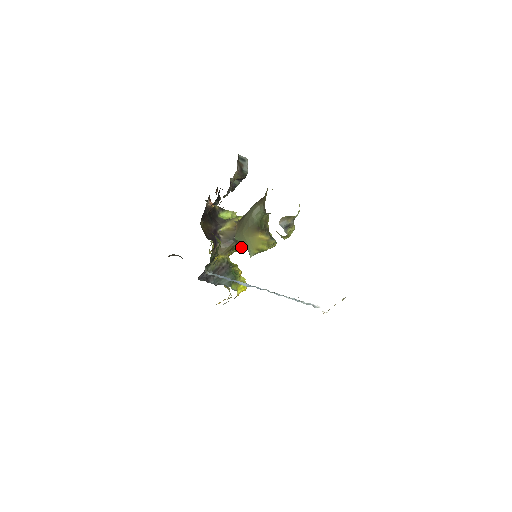
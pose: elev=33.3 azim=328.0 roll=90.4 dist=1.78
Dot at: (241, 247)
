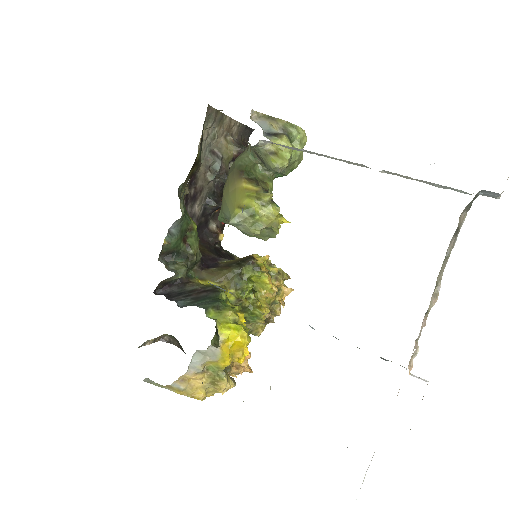
Dot at: occluded
